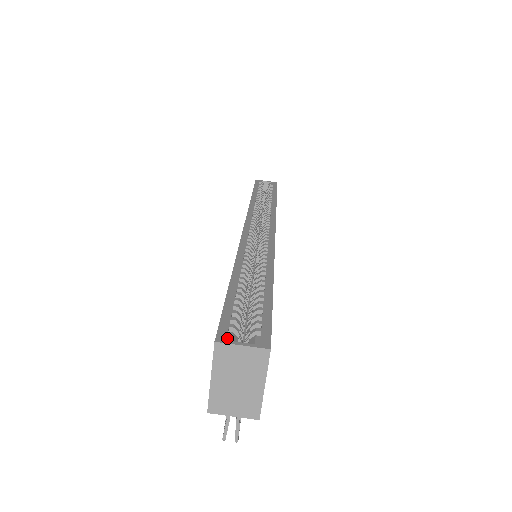
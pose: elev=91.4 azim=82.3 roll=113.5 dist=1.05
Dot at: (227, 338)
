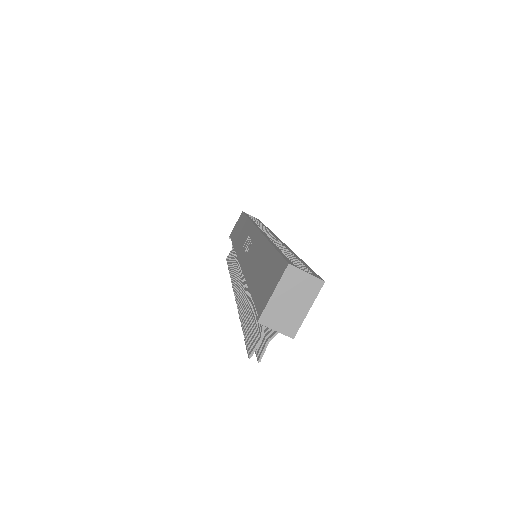
Dot at: (295, 266)
